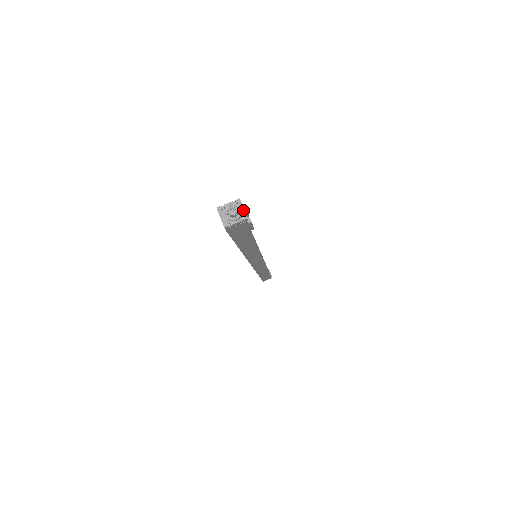
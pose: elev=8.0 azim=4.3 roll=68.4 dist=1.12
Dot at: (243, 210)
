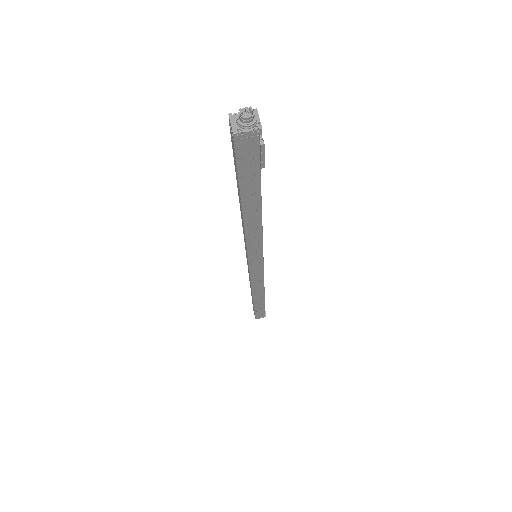
Dot at: (258, 120)
